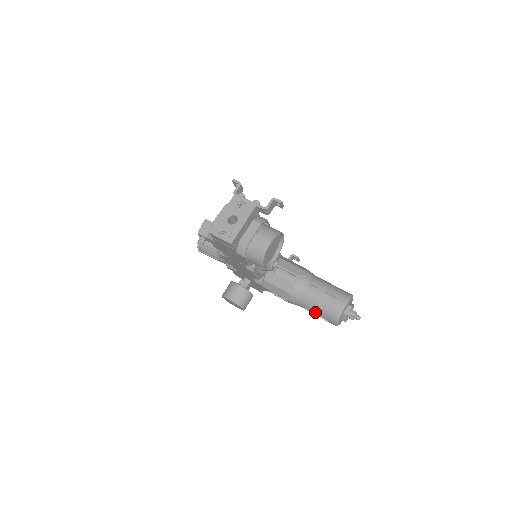
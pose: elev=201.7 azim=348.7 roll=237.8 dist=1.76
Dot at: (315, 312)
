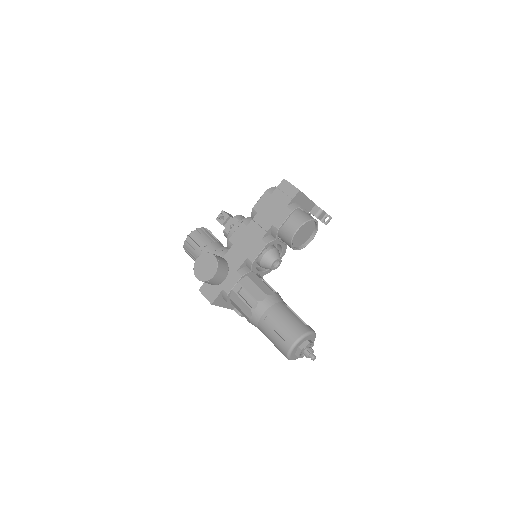
Dot at: (281, 322)
